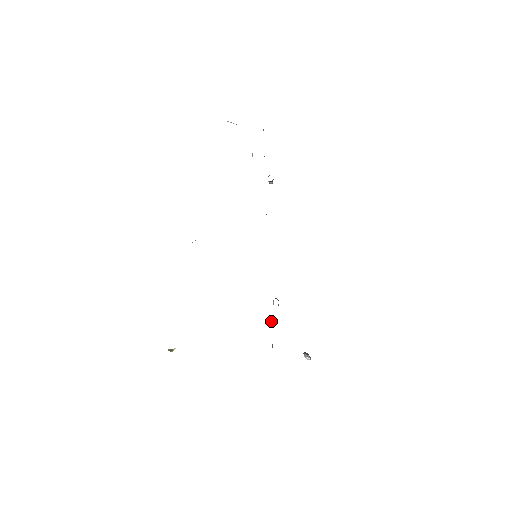
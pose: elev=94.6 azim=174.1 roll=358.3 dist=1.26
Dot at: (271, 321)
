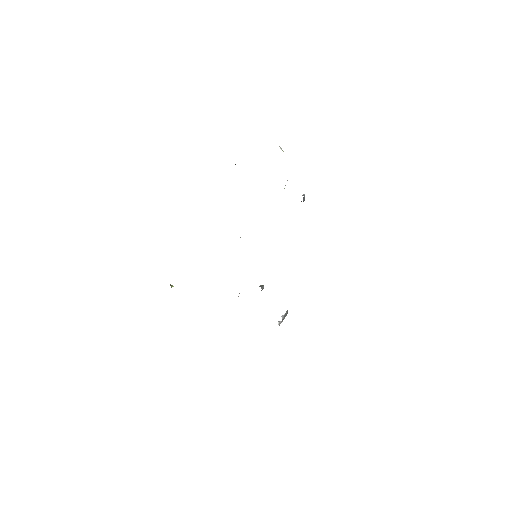
Dot at: occluded
